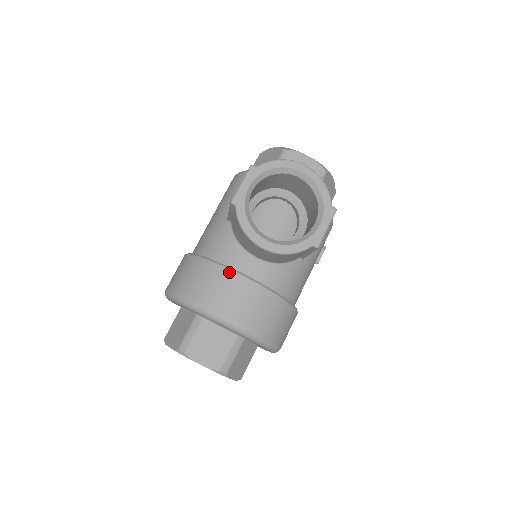
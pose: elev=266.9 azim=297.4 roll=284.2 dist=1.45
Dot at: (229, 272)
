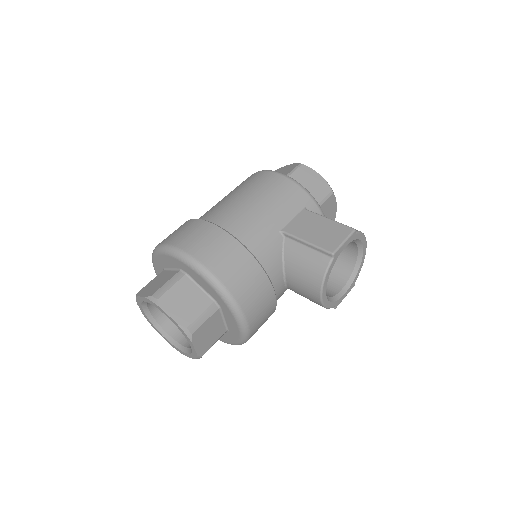
Dot at: (271, 287)
